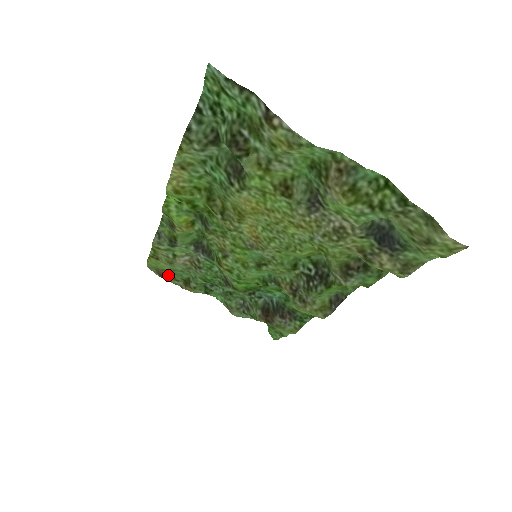
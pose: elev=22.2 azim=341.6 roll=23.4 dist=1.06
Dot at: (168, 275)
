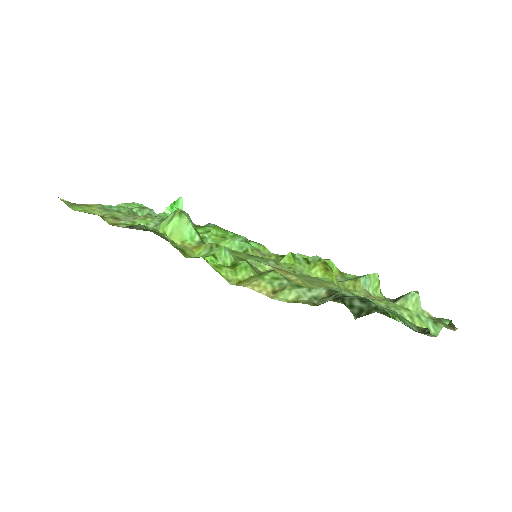
Dot at: (88, 204)
